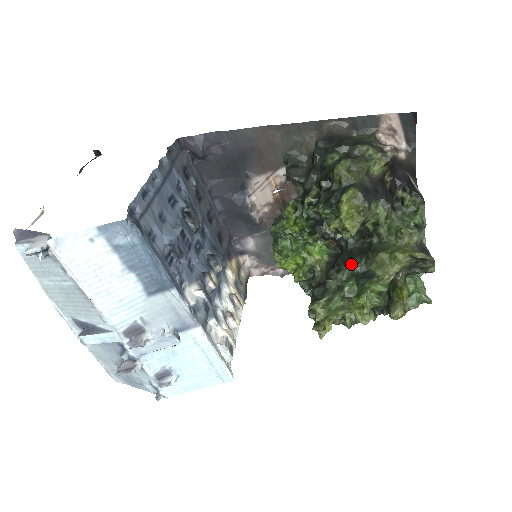
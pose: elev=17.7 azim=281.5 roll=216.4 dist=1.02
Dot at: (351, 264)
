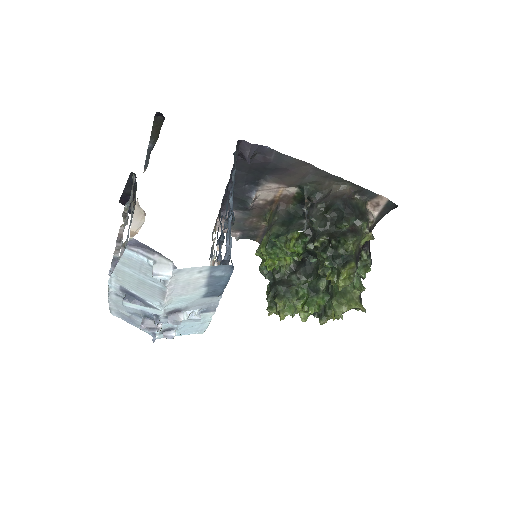
Dot at: (310, 279)
